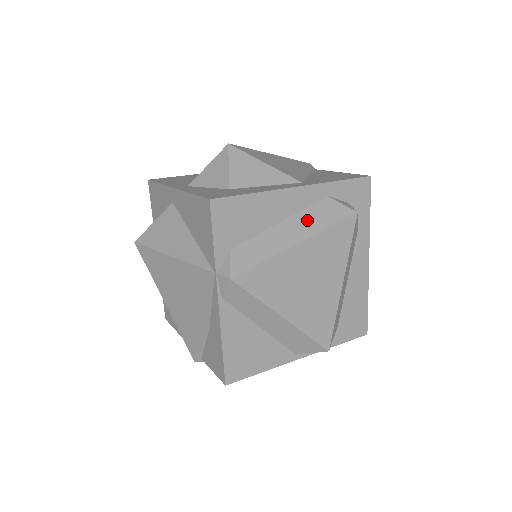
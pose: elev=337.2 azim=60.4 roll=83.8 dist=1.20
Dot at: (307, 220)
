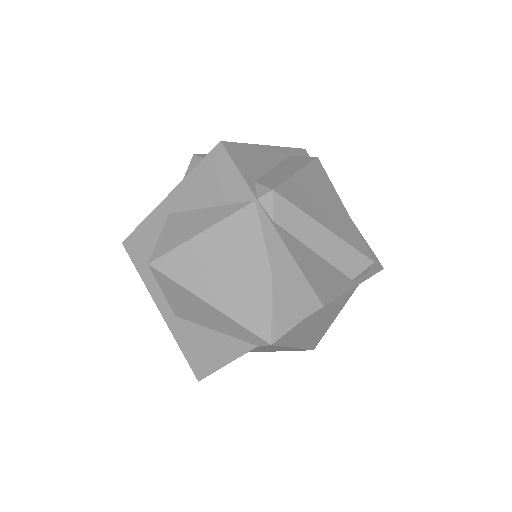
Dot at: (290, 164)
